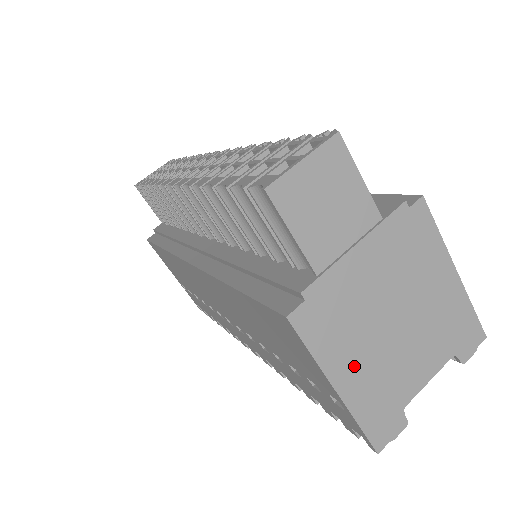
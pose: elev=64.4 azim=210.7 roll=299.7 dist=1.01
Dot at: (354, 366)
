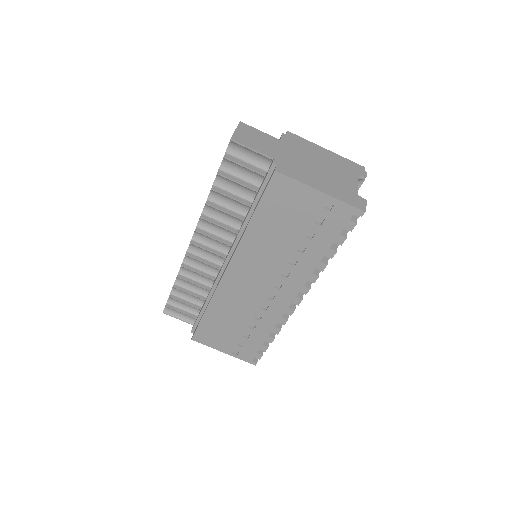
Dot at: (319, 182)
